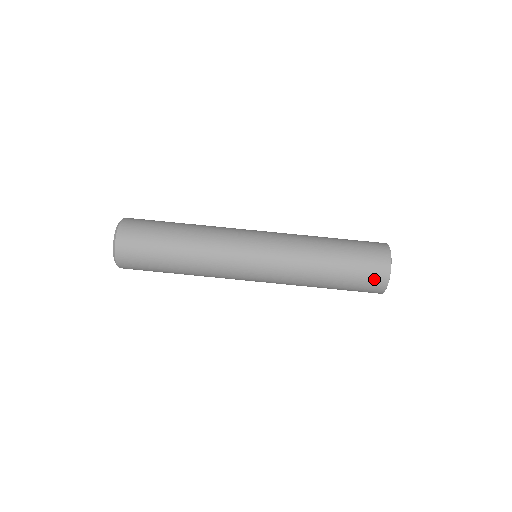
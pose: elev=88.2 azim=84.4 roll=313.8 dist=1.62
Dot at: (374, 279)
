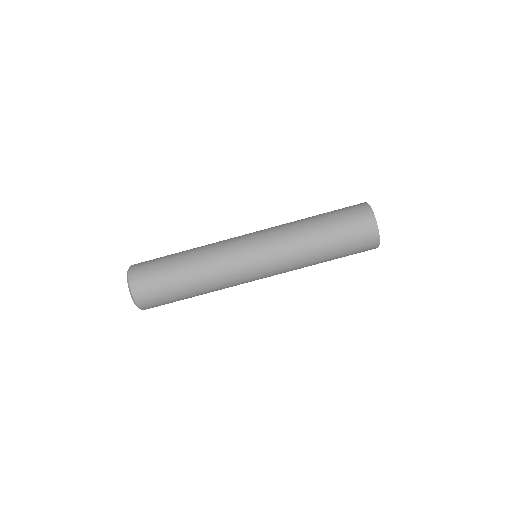
Dot at: (363, 226)
